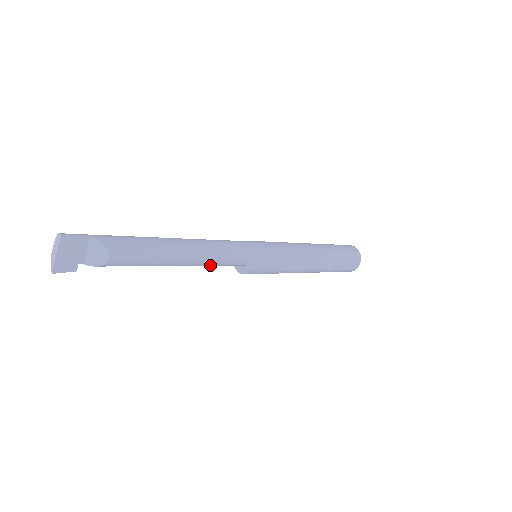
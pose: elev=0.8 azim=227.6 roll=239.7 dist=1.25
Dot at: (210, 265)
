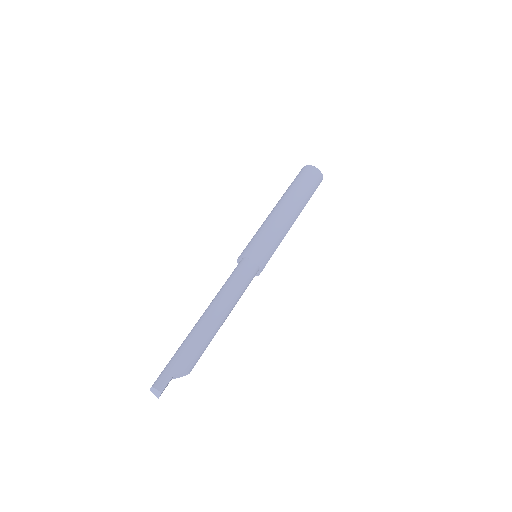
Dot at: occluded
